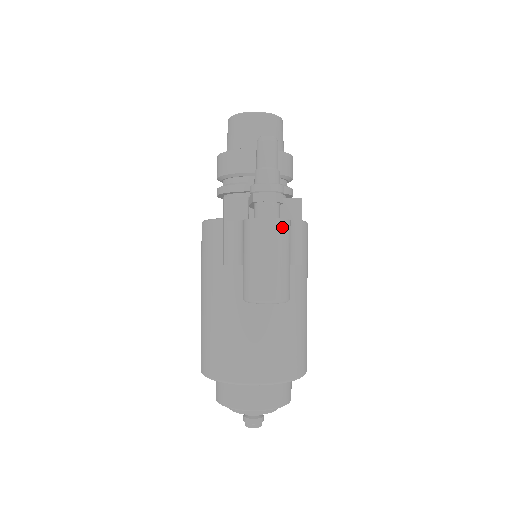
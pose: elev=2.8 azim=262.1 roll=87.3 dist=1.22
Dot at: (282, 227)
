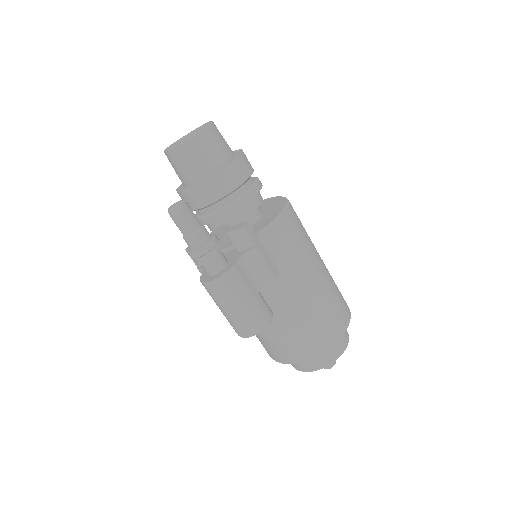
Dot at: (224, 282)
